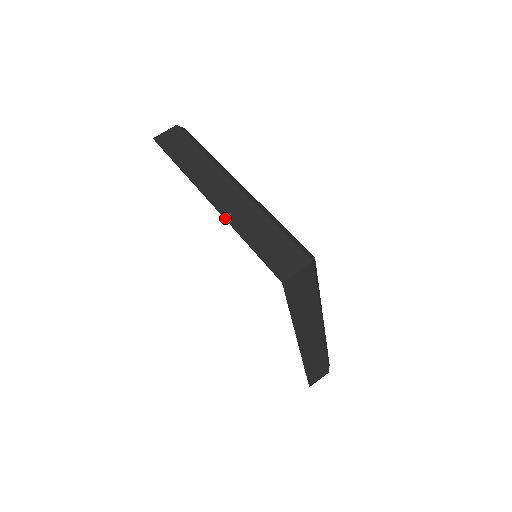
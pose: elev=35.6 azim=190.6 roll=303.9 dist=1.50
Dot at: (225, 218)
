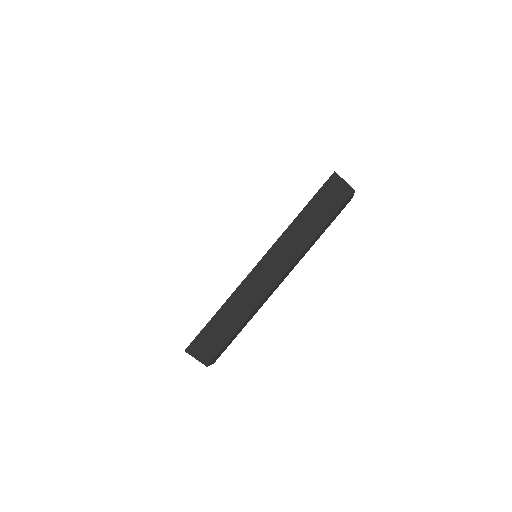
Dot at: occluded
